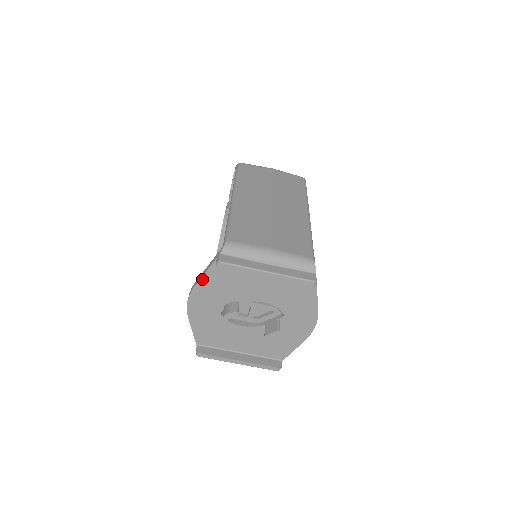
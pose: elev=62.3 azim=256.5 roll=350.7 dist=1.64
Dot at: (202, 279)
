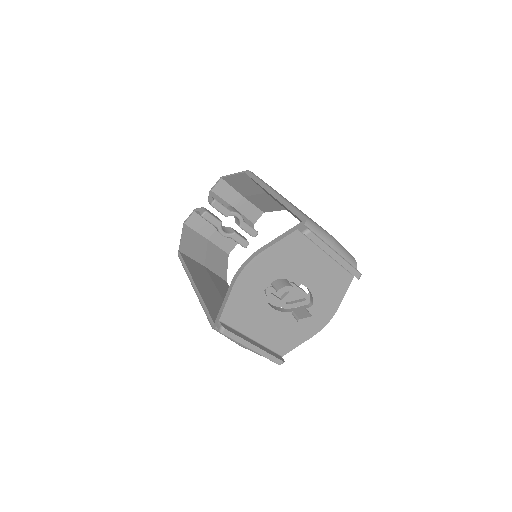
Dot at: (274, 246)
